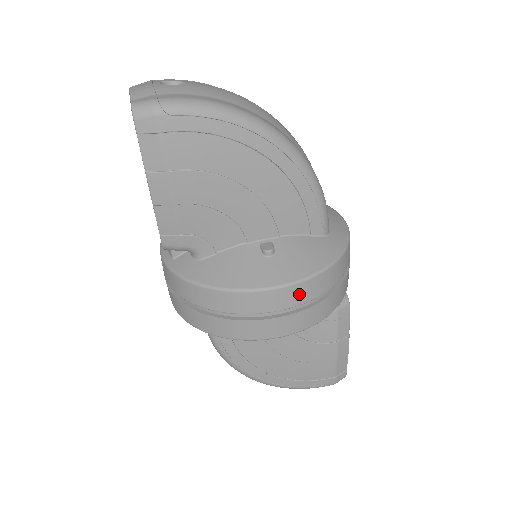
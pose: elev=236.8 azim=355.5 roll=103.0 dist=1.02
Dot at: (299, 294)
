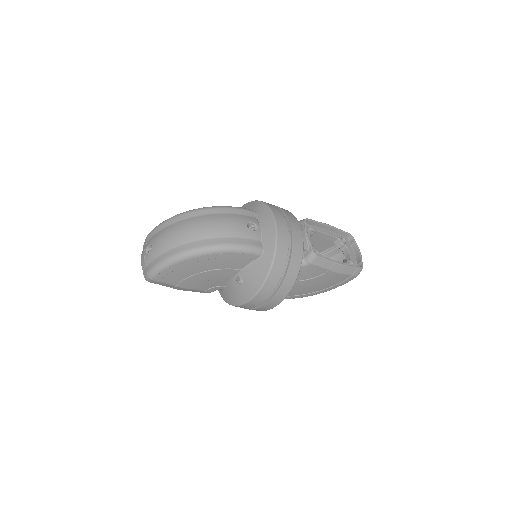
Dot at: (263, 296)
